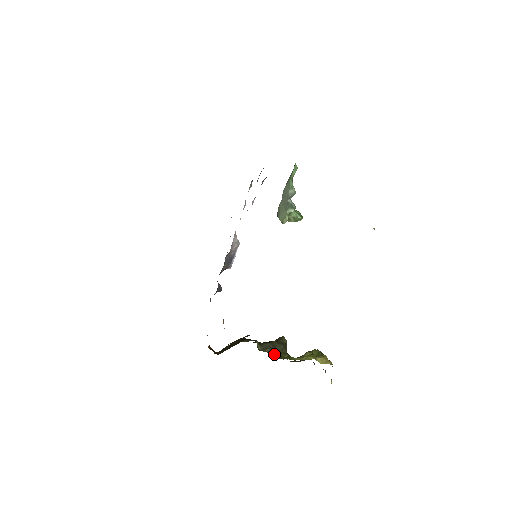
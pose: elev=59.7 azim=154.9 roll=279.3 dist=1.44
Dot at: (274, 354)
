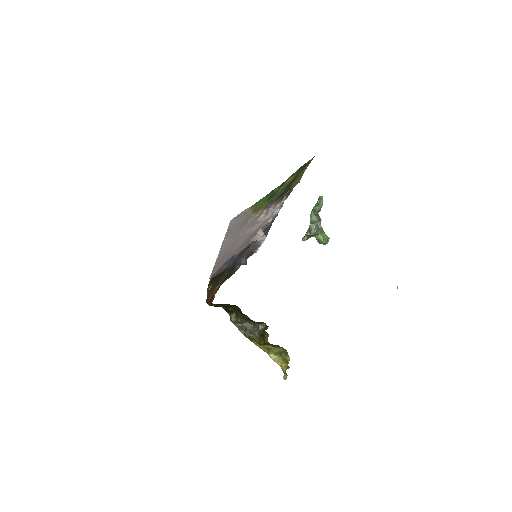
Dot at: (242, 330)
